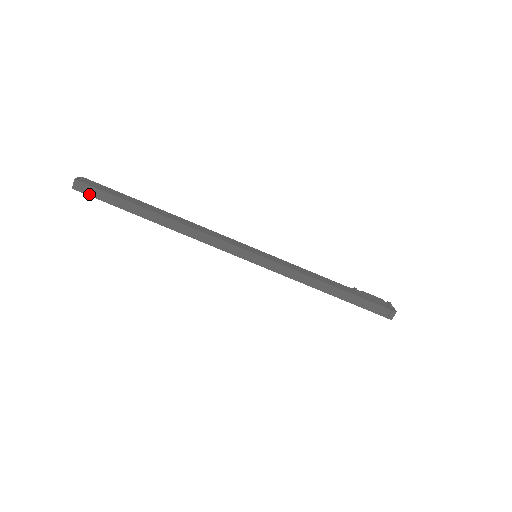
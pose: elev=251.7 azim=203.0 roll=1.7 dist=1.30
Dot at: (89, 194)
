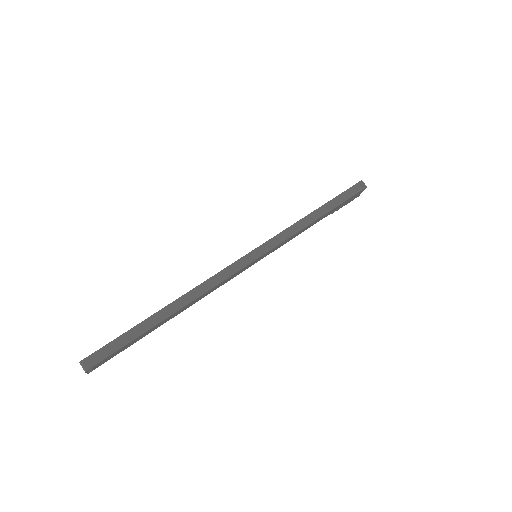
Dot at: (103, 358)
